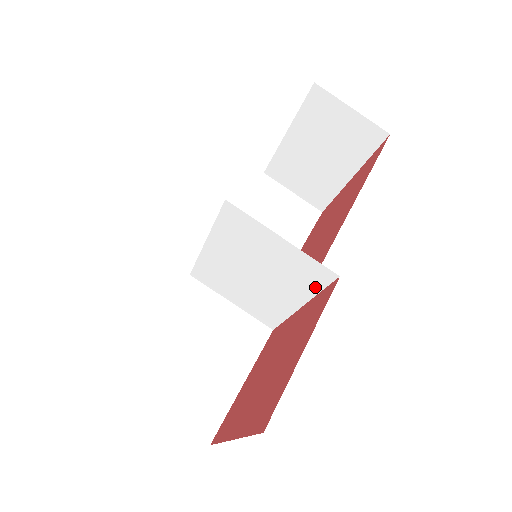
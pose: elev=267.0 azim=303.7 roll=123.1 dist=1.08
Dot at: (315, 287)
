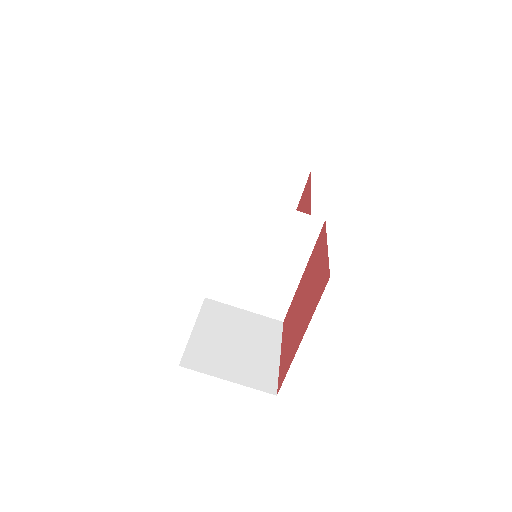
Dot at: (310, 243)
